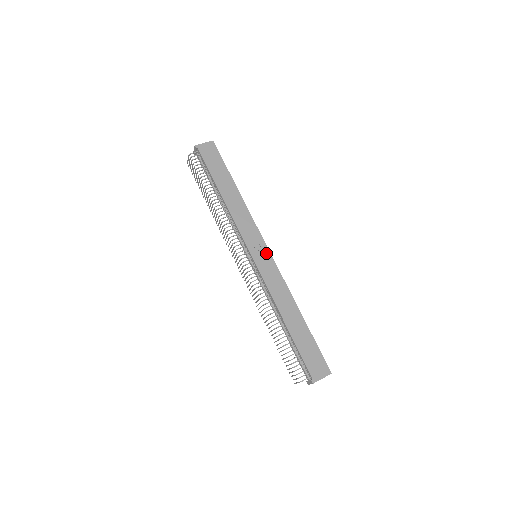
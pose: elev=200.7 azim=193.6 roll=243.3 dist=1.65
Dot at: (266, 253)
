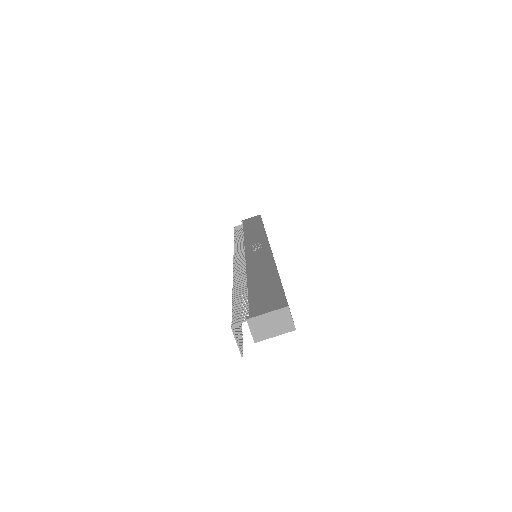
Dot at: (264, 246)
